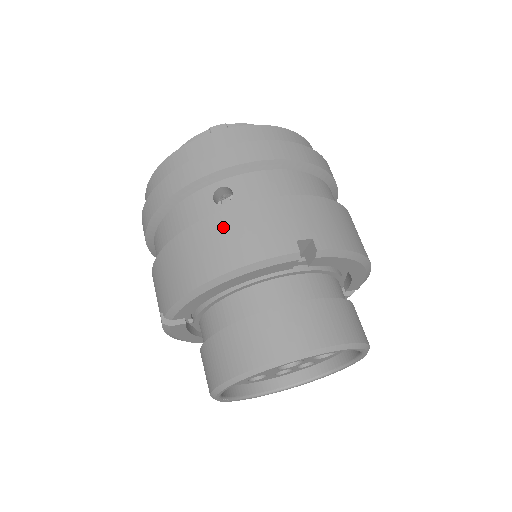
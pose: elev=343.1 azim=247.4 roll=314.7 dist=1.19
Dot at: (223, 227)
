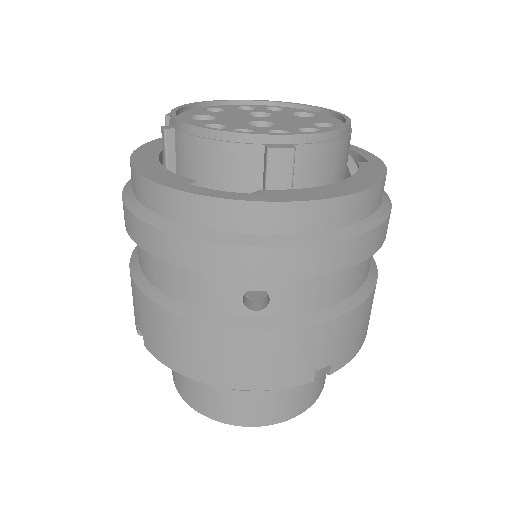
Dot at: (246, 348)
